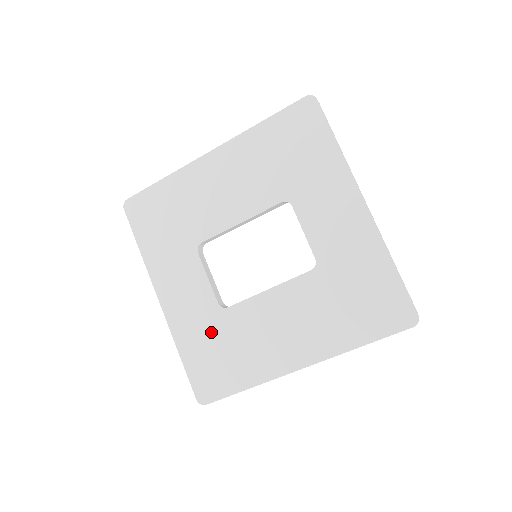
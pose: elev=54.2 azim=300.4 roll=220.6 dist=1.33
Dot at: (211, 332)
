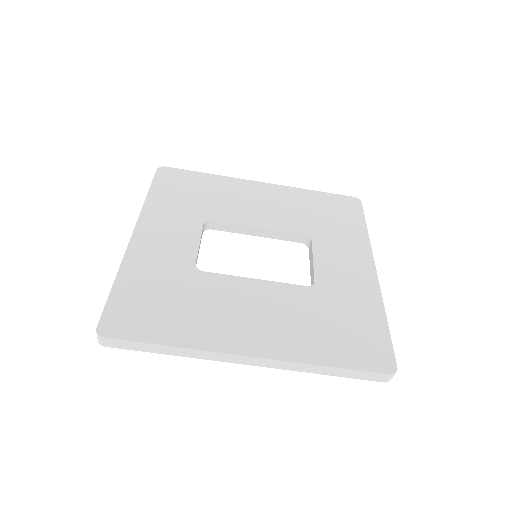
Dot at: (169, 280)
